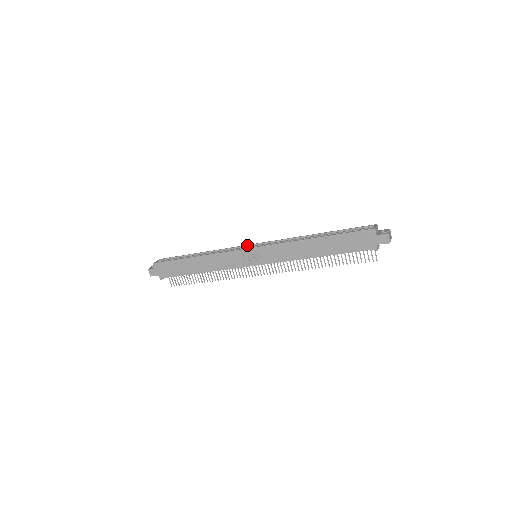
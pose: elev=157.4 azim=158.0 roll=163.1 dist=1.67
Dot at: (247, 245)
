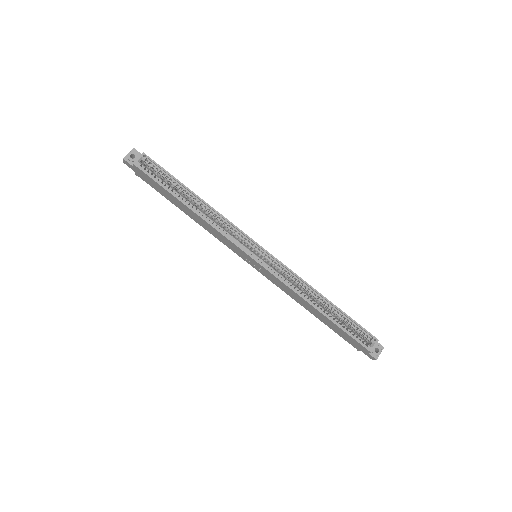
Dot at: (254, 242)
